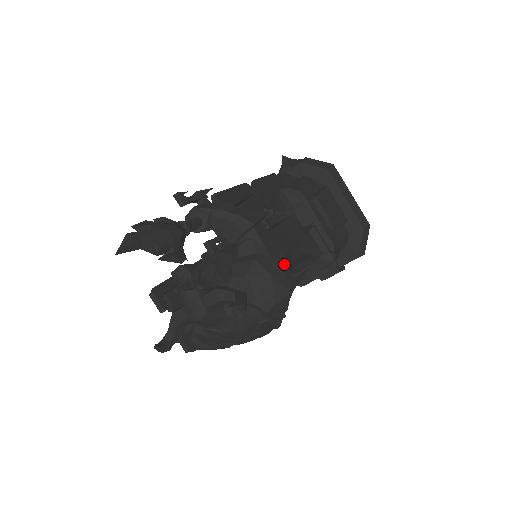
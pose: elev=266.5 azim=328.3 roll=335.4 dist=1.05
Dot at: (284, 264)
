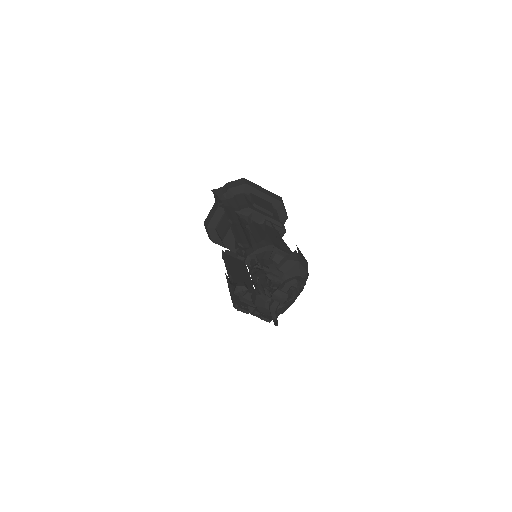
Dot at: (297, 253)
